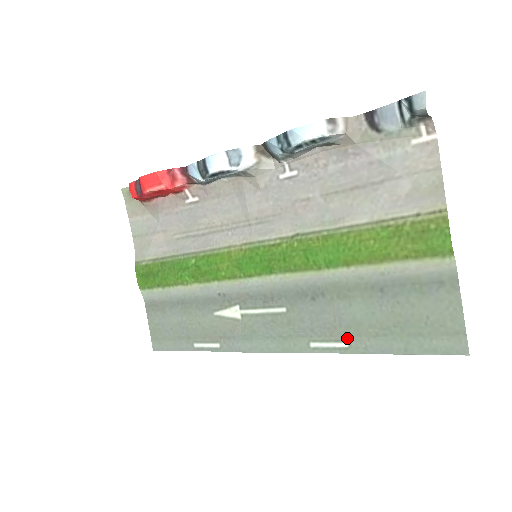
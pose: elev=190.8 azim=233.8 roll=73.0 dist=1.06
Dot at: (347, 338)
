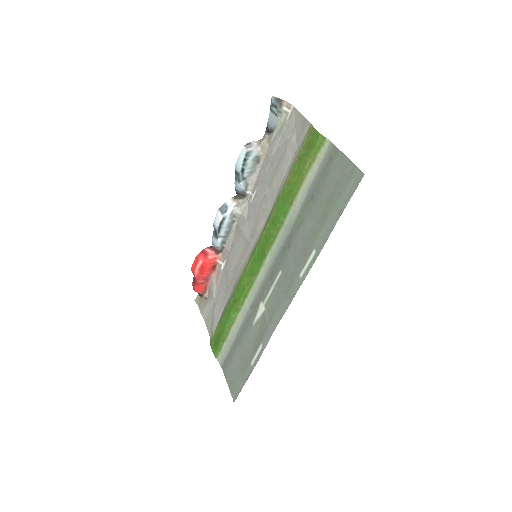
Dot at: (312, 246)
